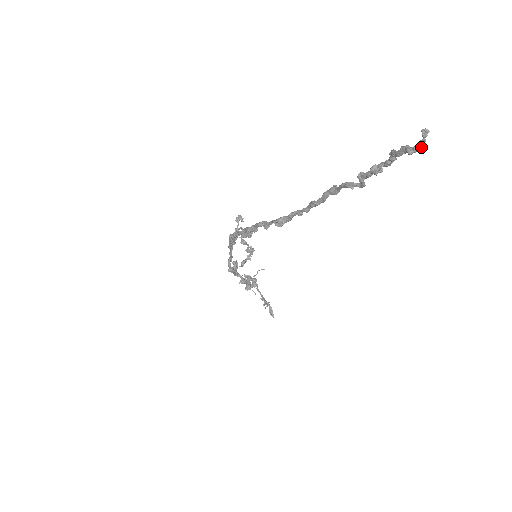
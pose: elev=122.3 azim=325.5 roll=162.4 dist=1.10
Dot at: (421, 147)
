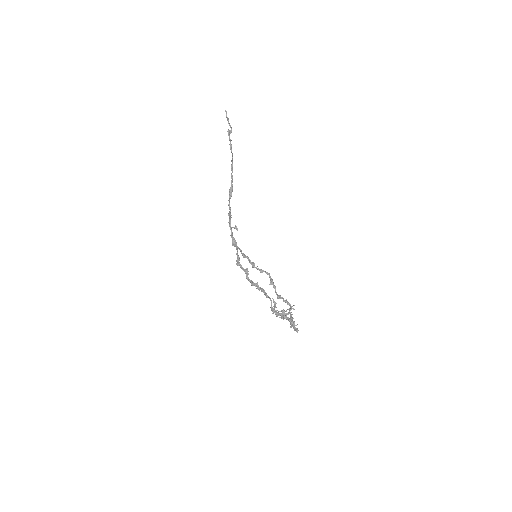
Dot at: (226, 113)
